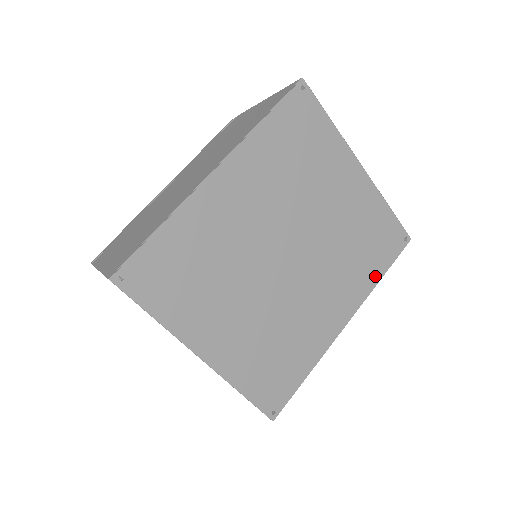
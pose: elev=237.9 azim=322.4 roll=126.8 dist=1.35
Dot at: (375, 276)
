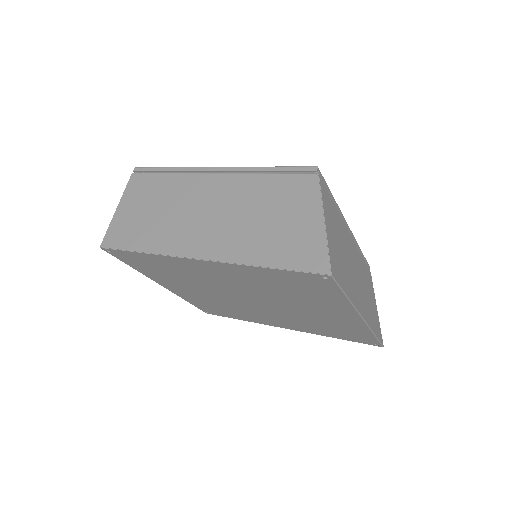
Dot at: (328, 335)
